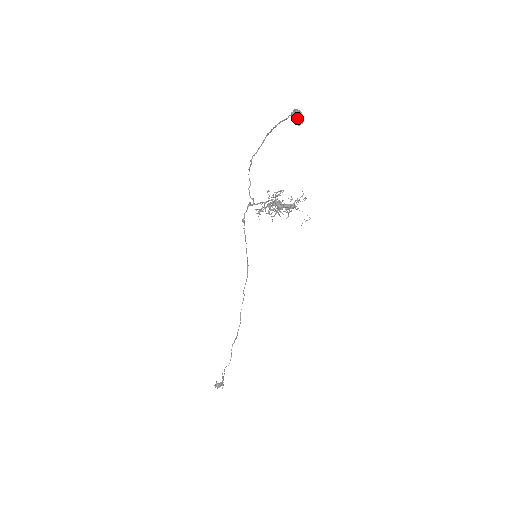
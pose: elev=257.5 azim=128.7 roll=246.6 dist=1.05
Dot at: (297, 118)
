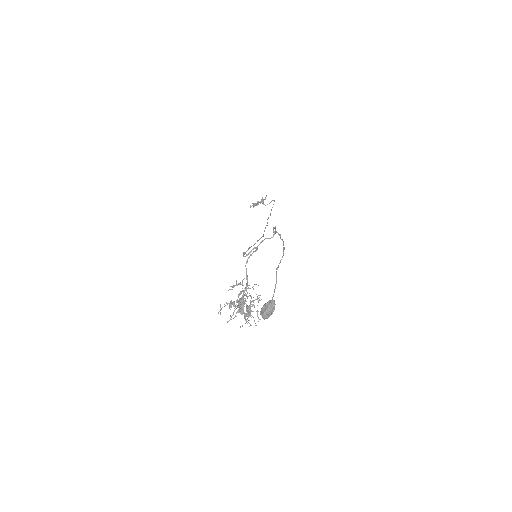
Dot at: (262, 316)
